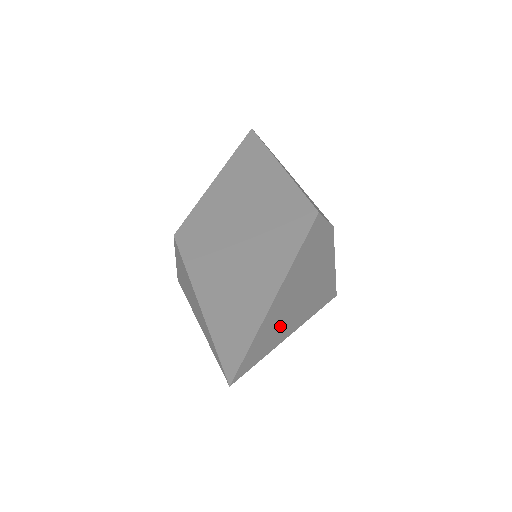
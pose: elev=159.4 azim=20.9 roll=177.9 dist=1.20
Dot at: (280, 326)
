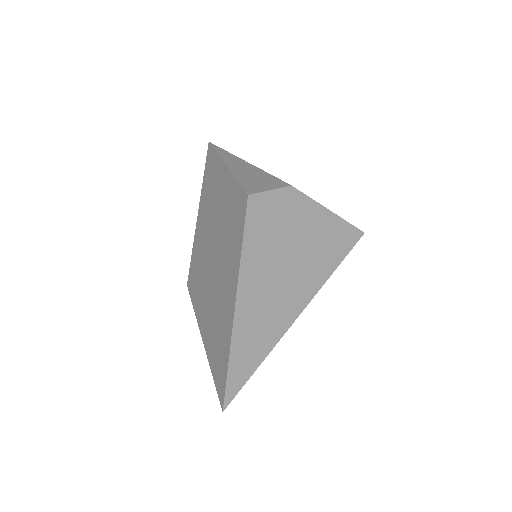
Dot at: (269, 322)
